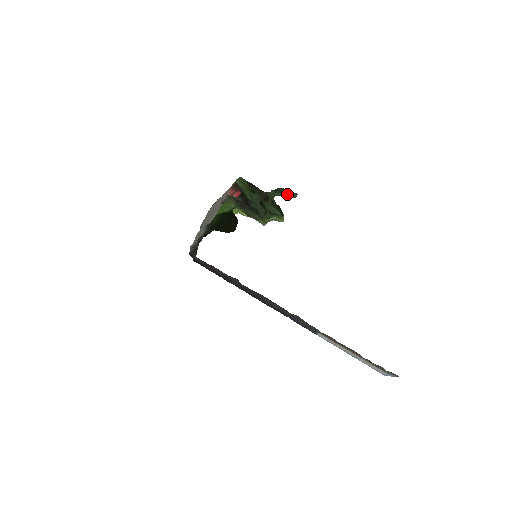
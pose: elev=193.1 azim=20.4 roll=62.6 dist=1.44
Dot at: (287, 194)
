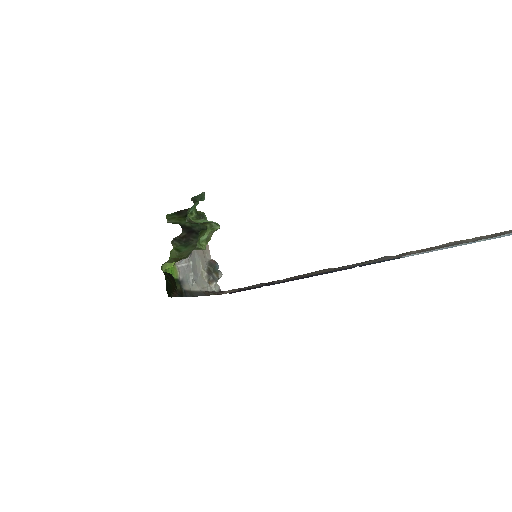
Dot at: (199, 199)
